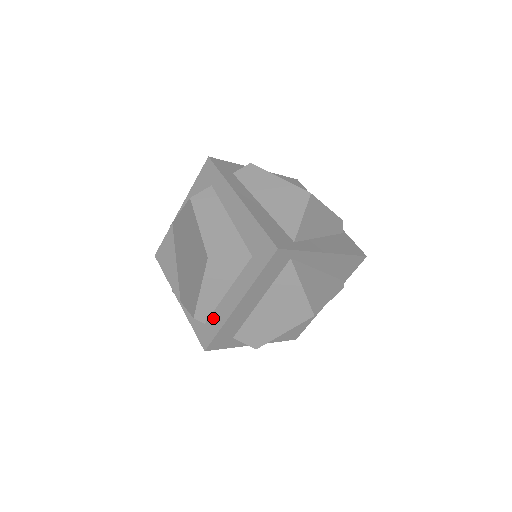
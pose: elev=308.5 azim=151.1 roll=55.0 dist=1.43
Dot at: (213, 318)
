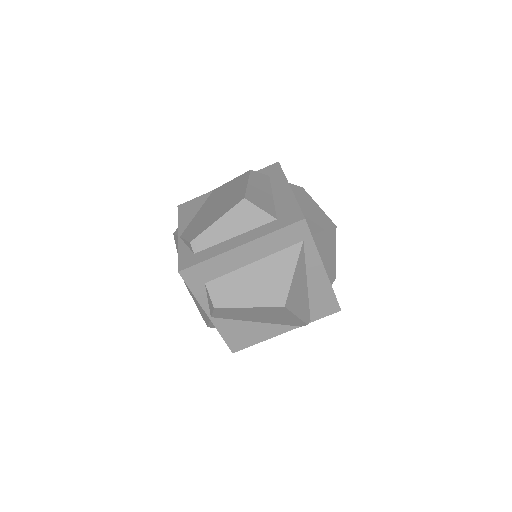
Dot at: (206, 251)
